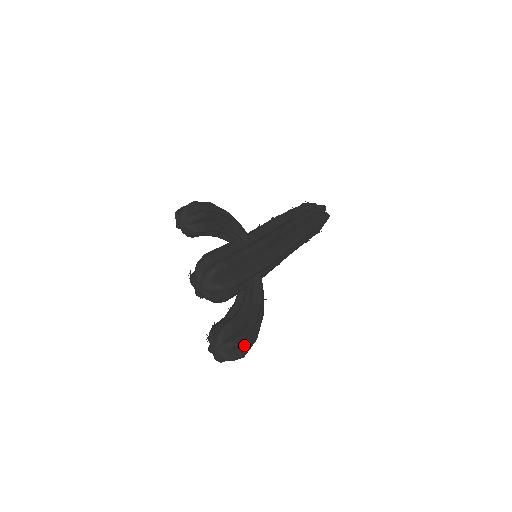
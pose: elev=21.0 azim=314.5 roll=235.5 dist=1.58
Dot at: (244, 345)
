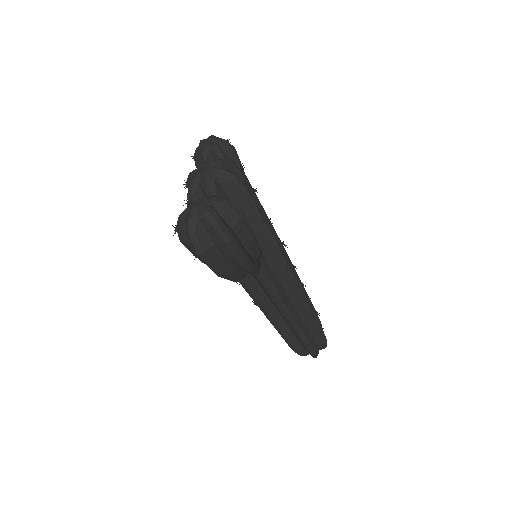
Dot at: (235, 235)
